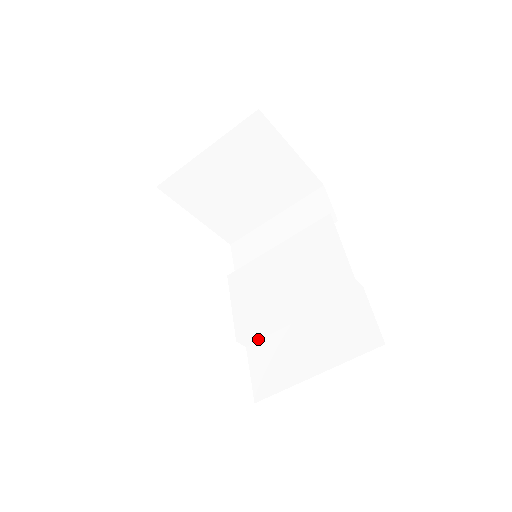
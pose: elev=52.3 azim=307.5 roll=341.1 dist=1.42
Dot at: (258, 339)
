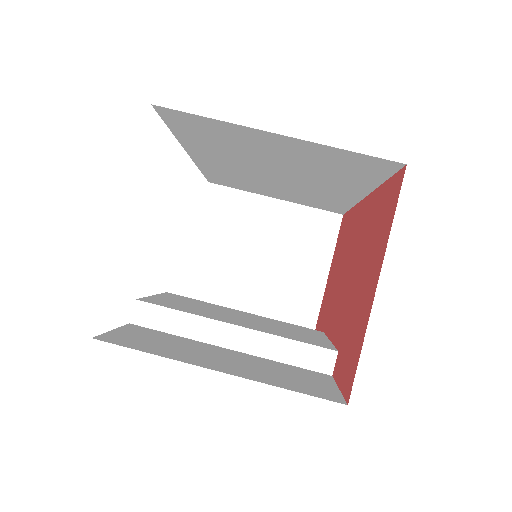
Dot at: (155, 327)
